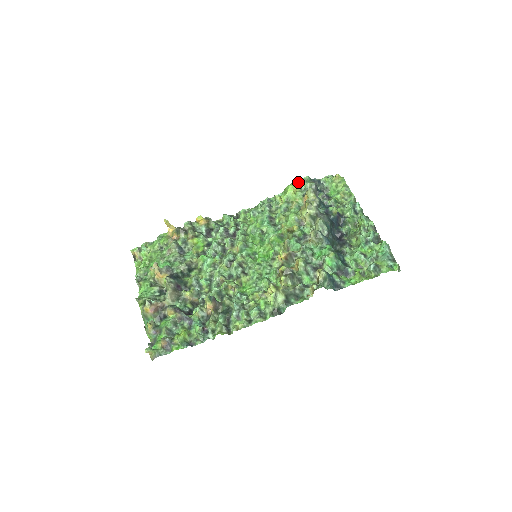
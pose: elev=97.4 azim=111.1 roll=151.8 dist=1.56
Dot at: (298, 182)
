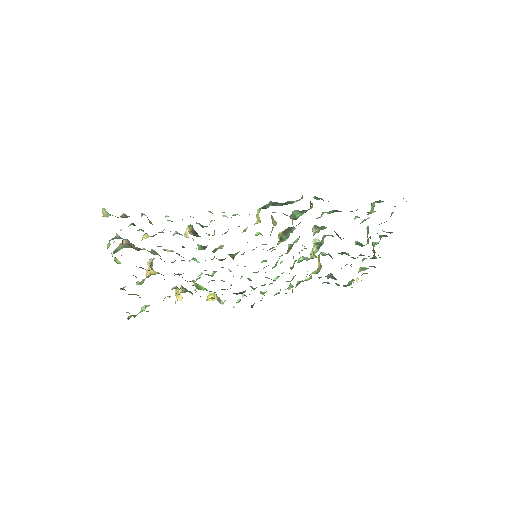
Dot at: occluded
